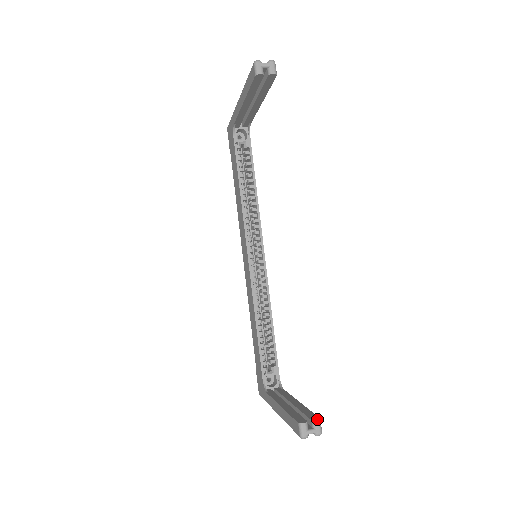
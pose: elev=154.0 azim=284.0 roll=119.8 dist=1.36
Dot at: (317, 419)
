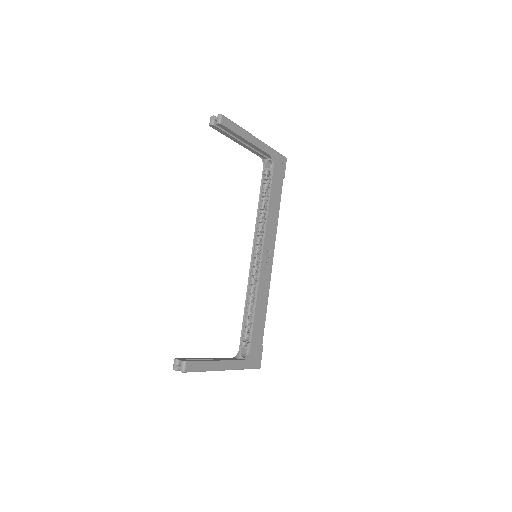
Dot at: (184, 360)
